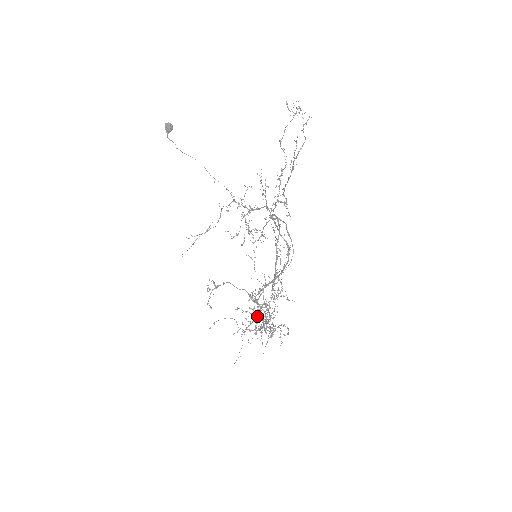
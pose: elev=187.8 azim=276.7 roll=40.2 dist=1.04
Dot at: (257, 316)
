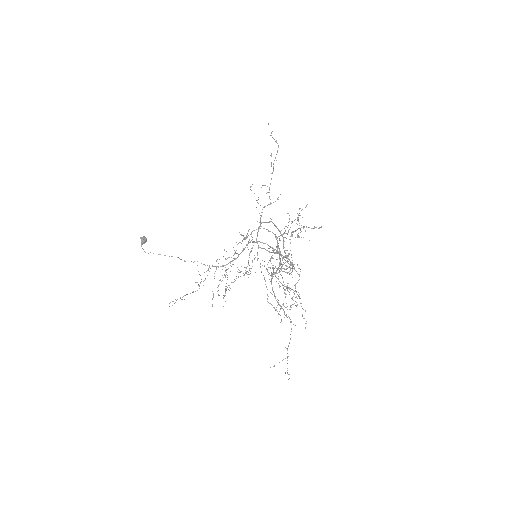
Dot at: (284, 259)
